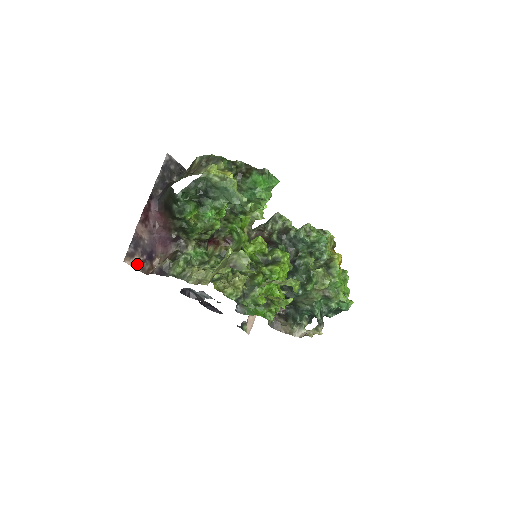
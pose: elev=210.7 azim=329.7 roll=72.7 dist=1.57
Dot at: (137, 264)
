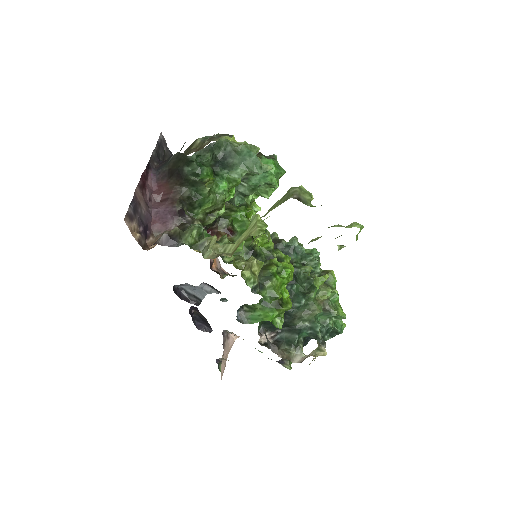
Dot at: (134, 233)
